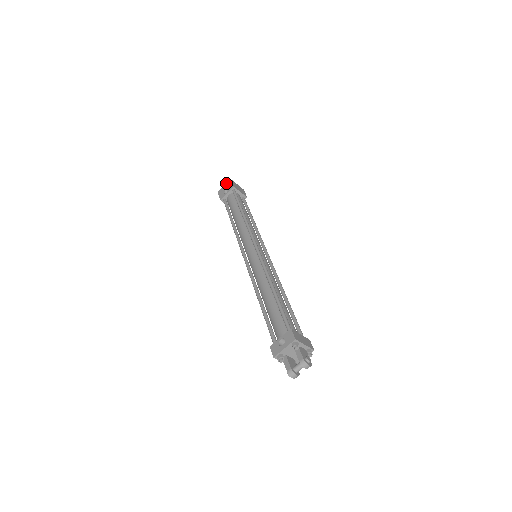
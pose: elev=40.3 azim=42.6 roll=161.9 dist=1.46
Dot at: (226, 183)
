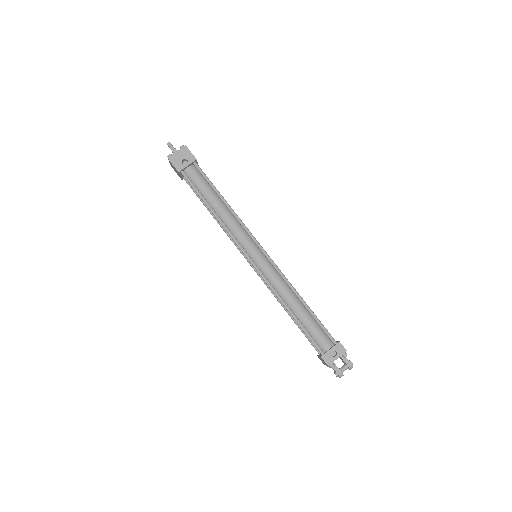
Dot at: (180, 149)
